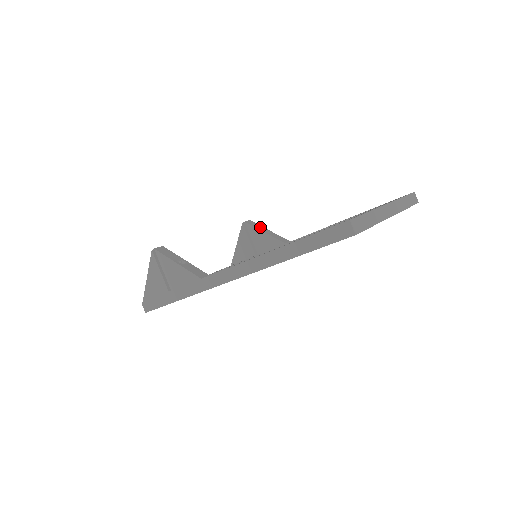
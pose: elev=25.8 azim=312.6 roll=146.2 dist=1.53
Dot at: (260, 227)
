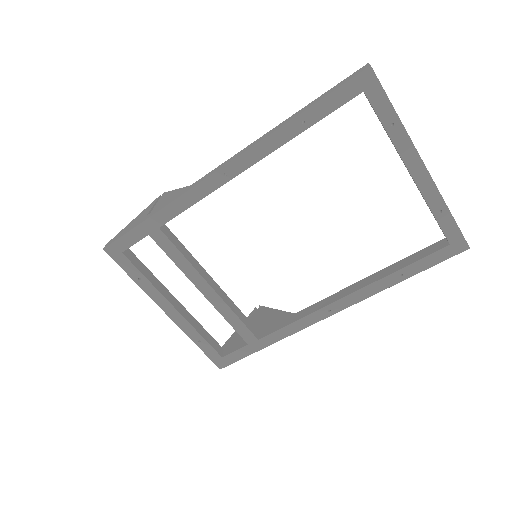
Dot at: occluded
